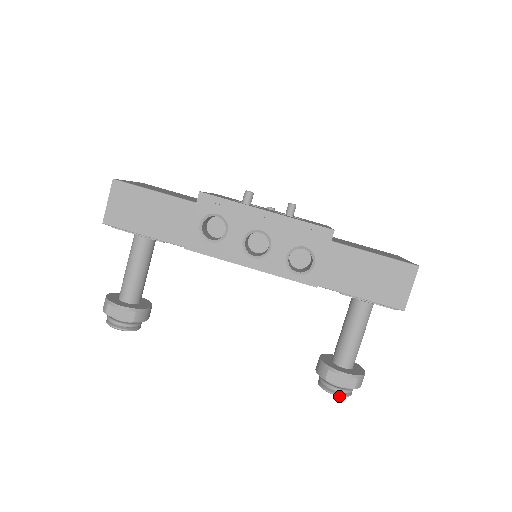
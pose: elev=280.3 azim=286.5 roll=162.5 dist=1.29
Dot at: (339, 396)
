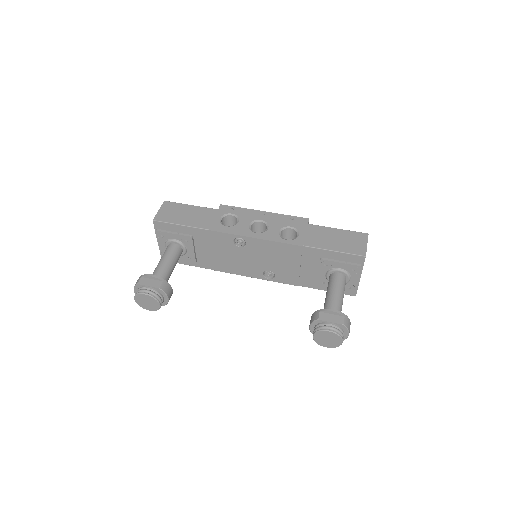
Dot at: (332, 332)
